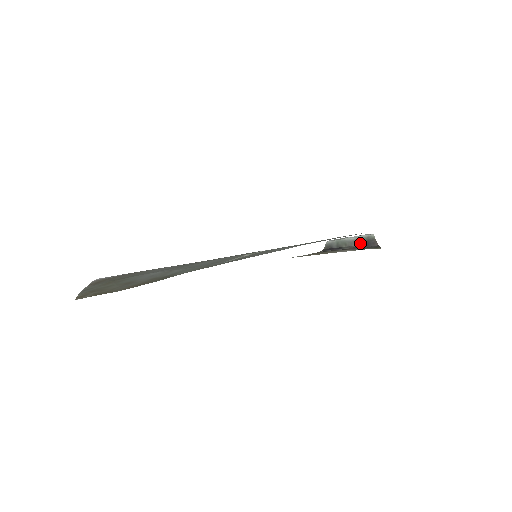
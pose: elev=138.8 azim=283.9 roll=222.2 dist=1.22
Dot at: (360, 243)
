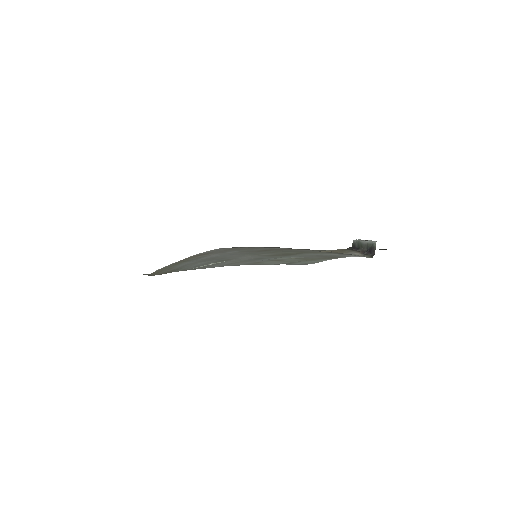
Dot at: (368, 248)
